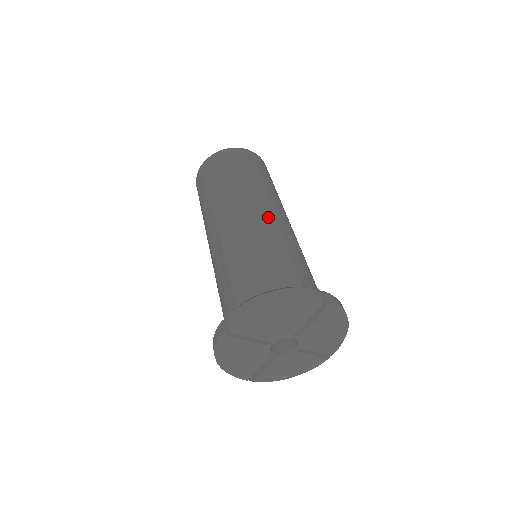
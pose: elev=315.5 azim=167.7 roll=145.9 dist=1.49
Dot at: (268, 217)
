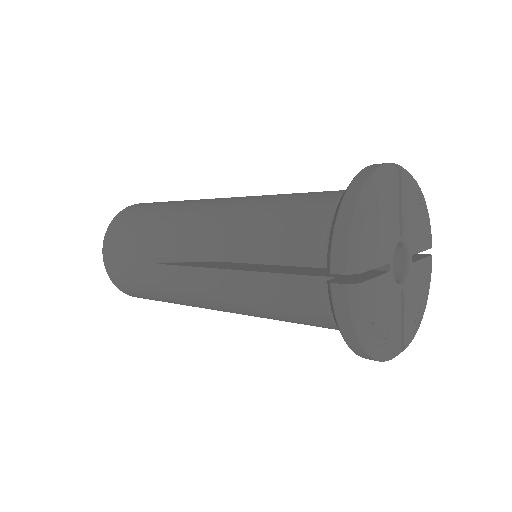
Dot at: occluded
